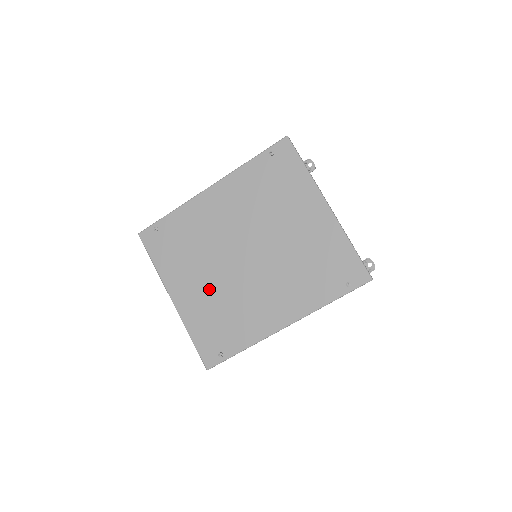
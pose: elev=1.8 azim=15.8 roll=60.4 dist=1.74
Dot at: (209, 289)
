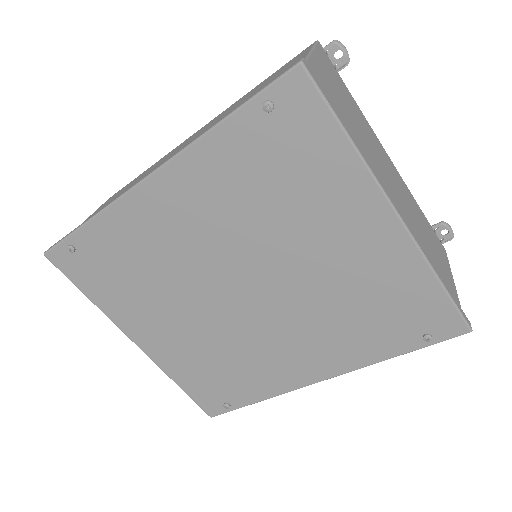
Dot at: (190, 333)
